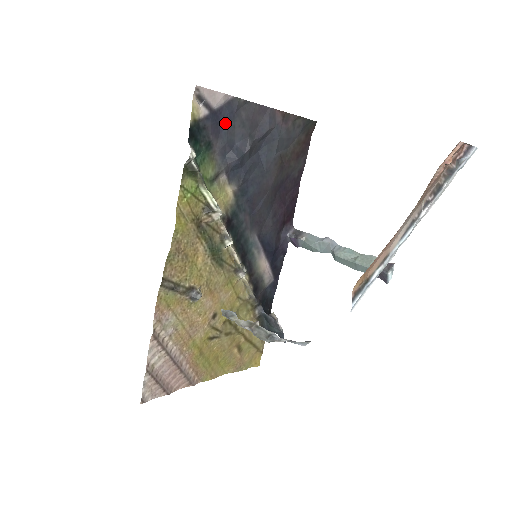
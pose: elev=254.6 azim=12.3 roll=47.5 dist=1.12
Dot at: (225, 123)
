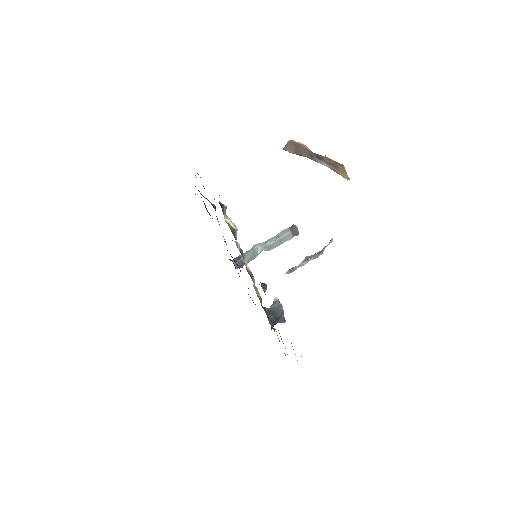
Dot at: (203, 186)
